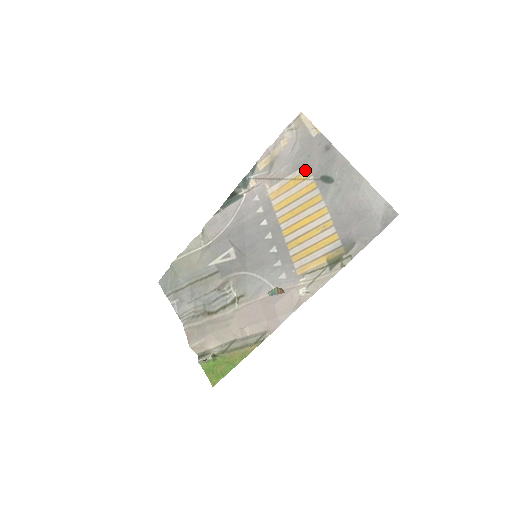
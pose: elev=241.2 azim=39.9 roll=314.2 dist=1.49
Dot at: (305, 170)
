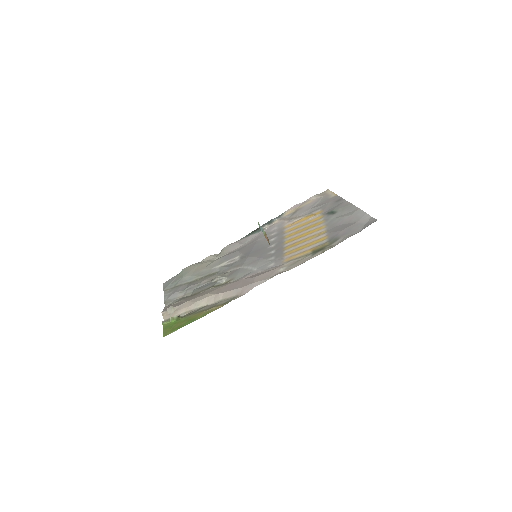
Dot at: (318, 211)
